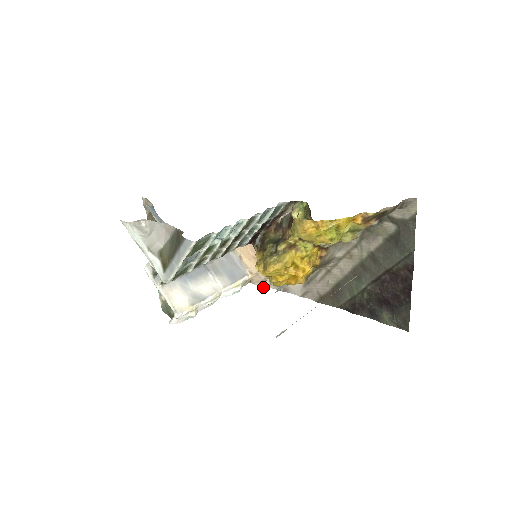
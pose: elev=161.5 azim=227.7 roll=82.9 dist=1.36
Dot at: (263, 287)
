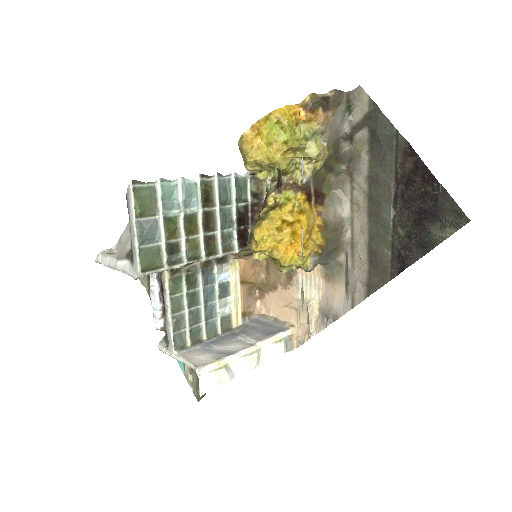
Dot at: (310, 331)
